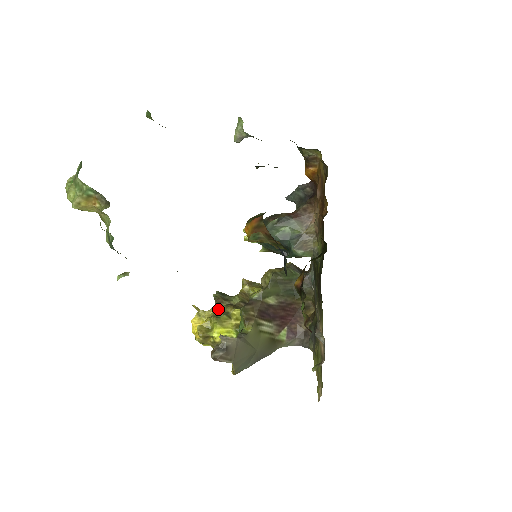
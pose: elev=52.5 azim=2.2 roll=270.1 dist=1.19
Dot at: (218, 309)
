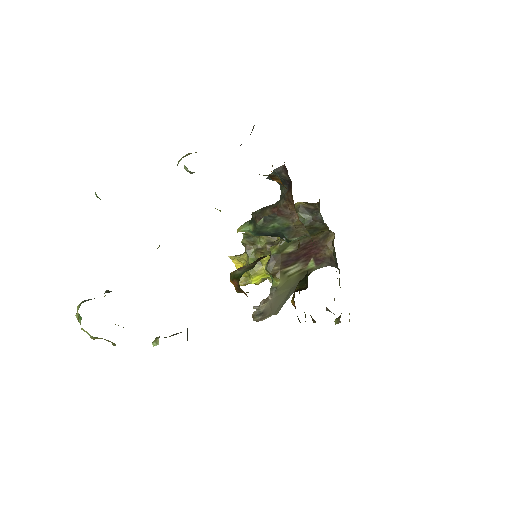
Dot at: (249, 257)
